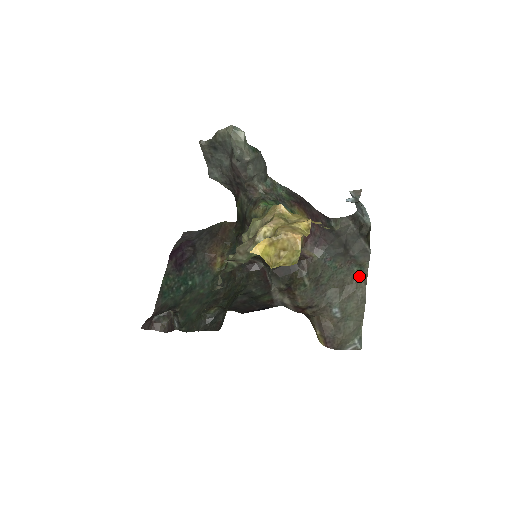
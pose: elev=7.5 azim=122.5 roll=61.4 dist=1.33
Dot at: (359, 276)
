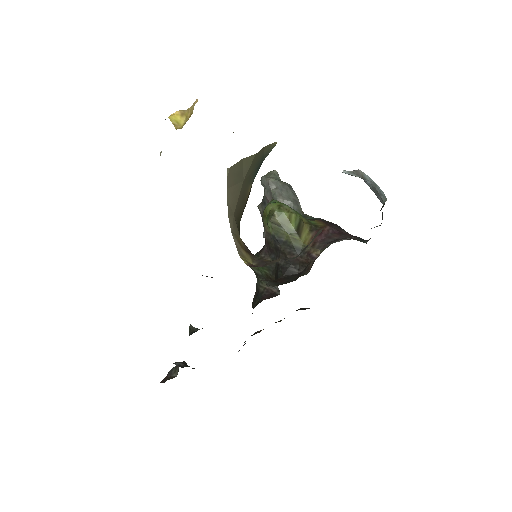
Dot at: occluded
